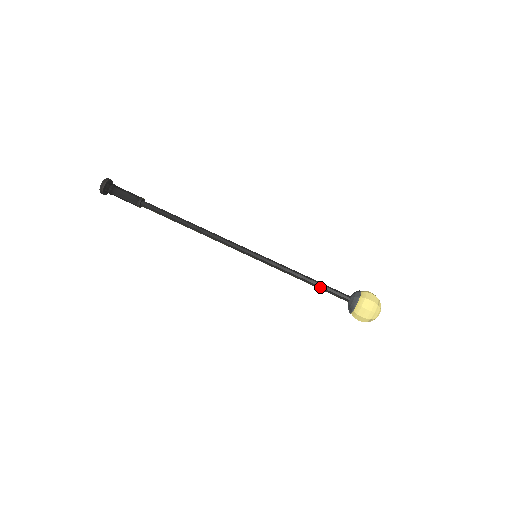
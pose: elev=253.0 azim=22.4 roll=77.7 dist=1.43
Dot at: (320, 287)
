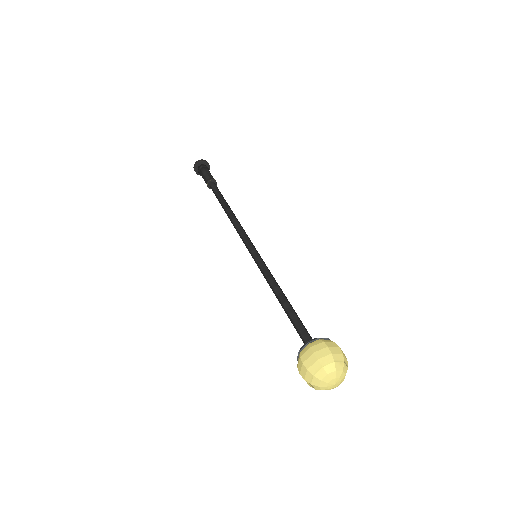
Dot at: (288, 316)
